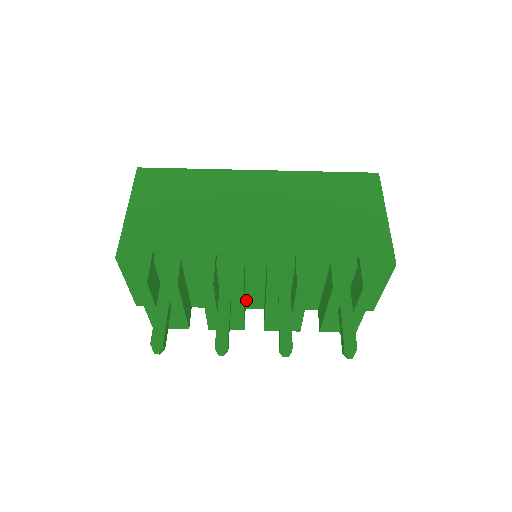
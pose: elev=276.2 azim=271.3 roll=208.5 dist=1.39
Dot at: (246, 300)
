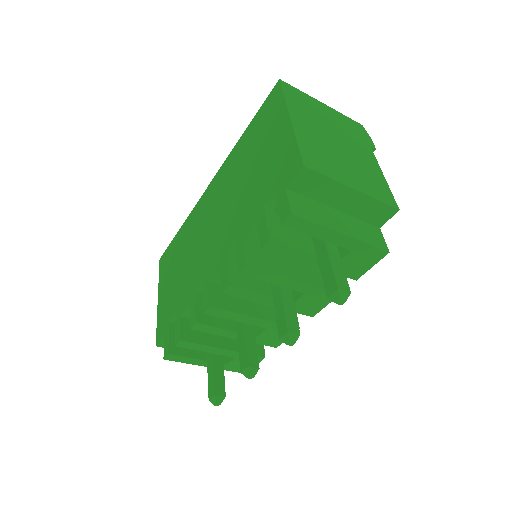
Dot at: occluded
